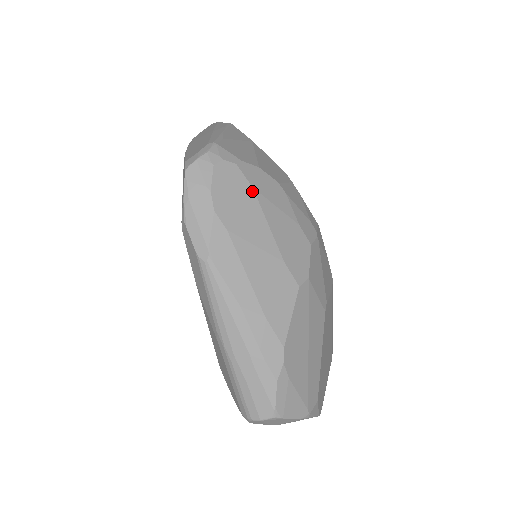
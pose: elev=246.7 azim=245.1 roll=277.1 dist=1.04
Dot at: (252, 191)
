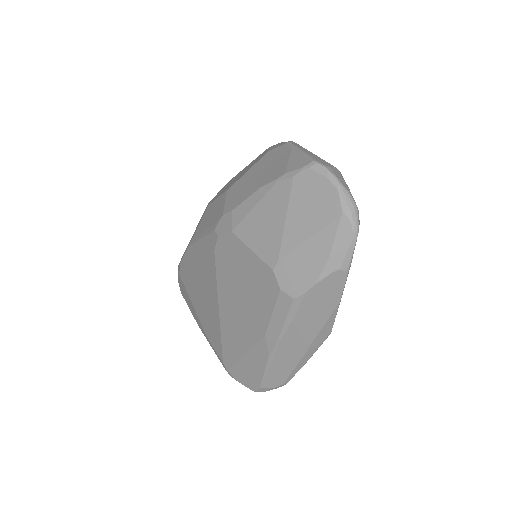
Dot at: occluded
